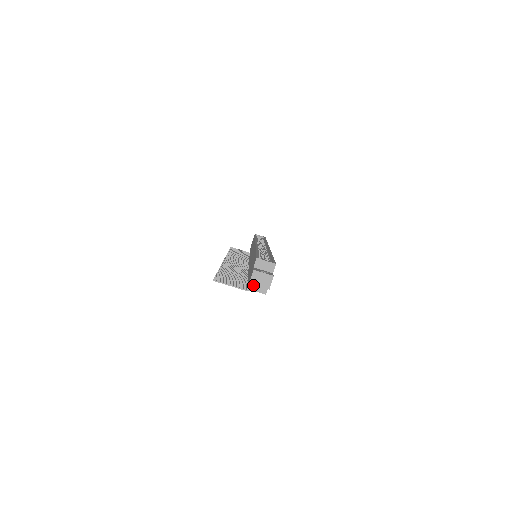
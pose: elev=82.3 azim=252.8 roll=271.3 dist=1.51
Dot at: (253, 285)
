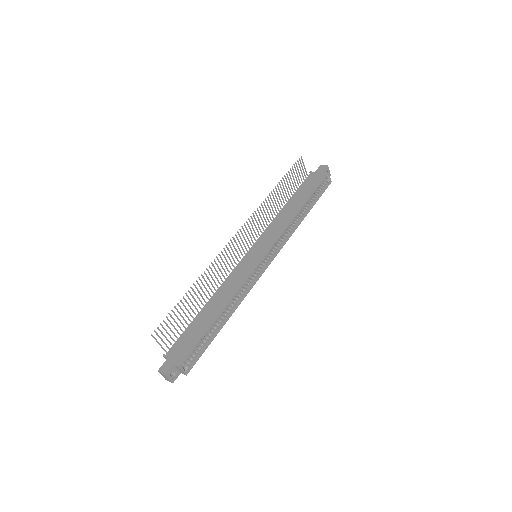
Dot at: (168, 359)
